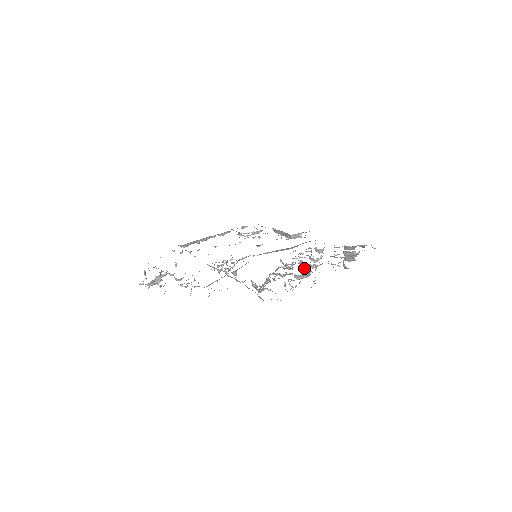
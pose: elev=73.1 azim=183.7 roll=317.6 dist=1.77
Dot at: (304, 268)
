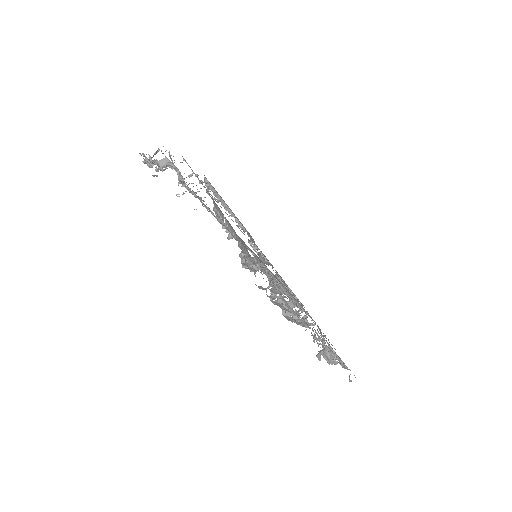
Dot at: (292, 305)
